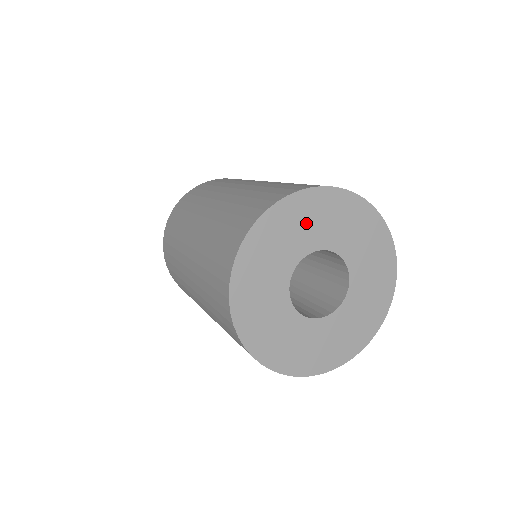
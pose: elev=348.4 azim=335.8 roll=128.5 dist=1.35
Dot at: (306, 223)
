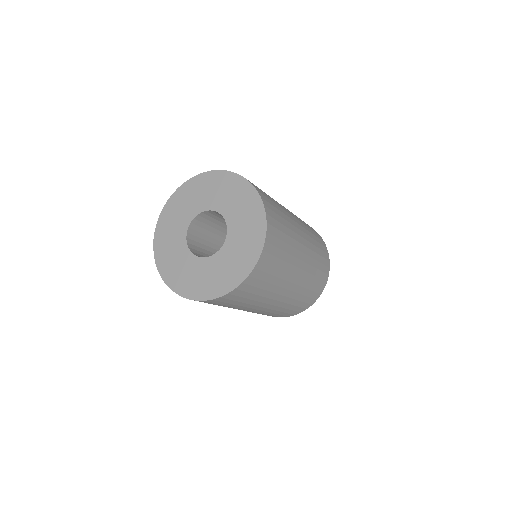
Dot at: (228, 194)
